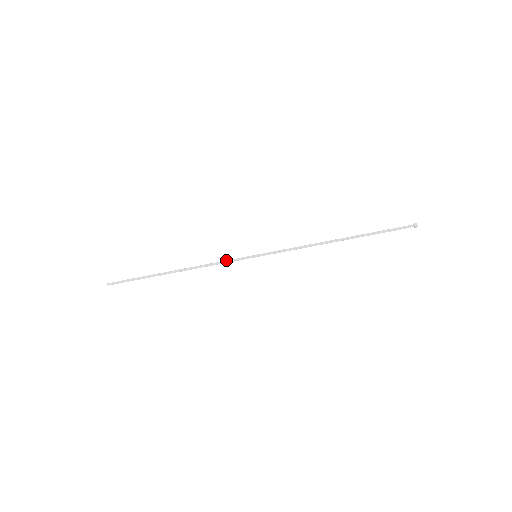
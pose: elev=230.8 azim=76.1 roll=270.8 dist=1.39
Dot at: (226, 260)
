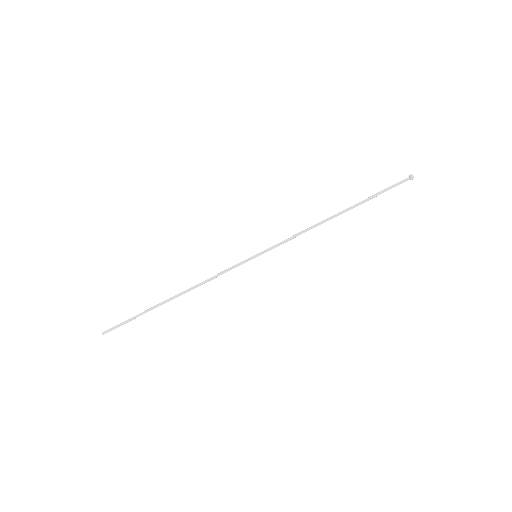
Dot at: occluded
